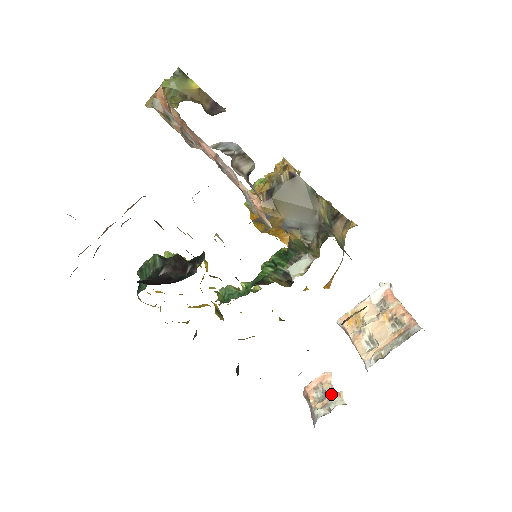
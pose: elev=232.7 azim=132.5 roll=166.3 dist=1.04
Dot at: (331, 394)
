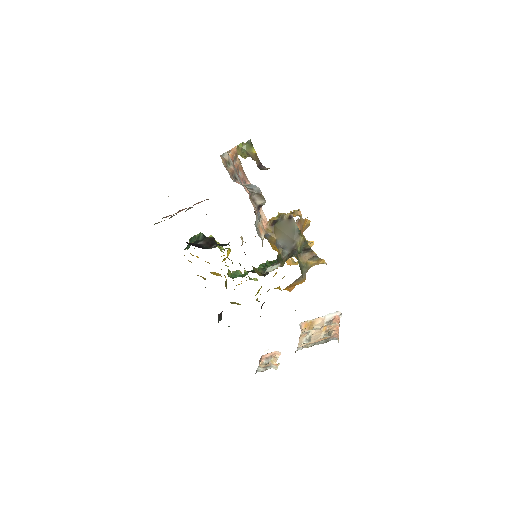
Dot at: (272, 362)
